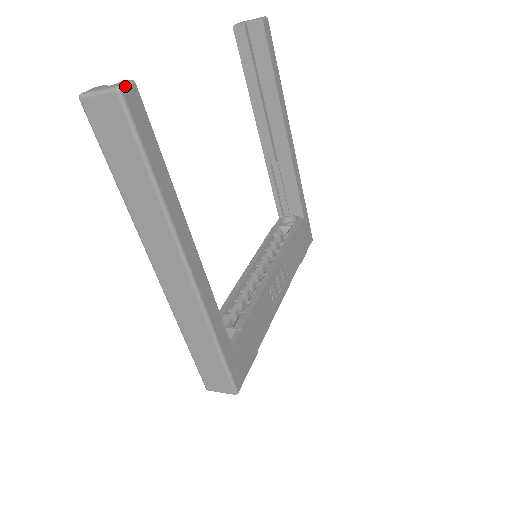
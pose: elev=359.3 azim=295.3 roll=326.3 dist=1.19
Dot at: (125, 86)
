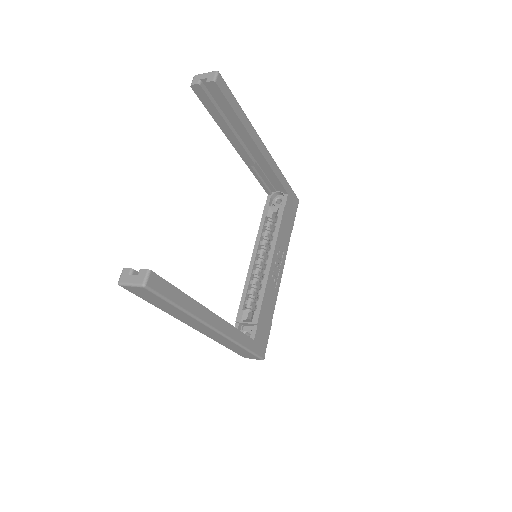
Dot at: (147, 280)
